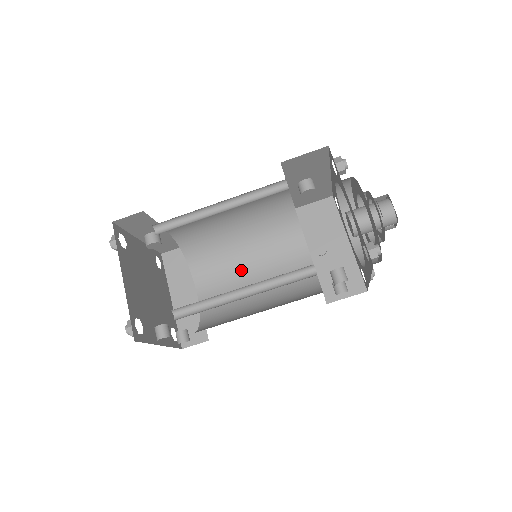
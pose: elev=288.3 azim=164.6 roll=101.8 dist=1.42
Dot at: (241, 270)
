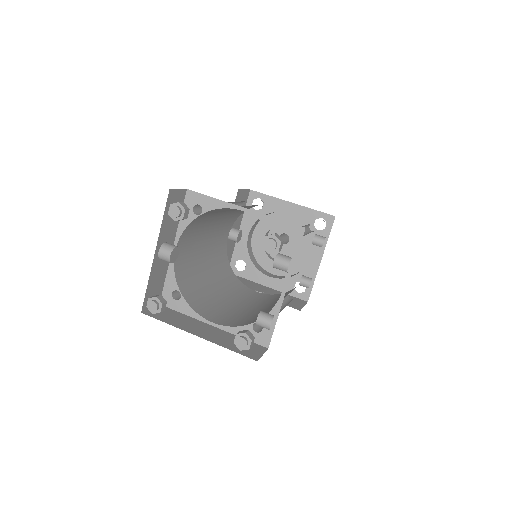
Dot at: (228, 305)
